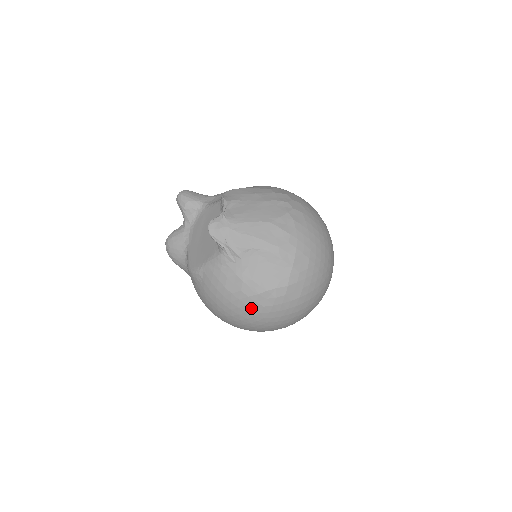
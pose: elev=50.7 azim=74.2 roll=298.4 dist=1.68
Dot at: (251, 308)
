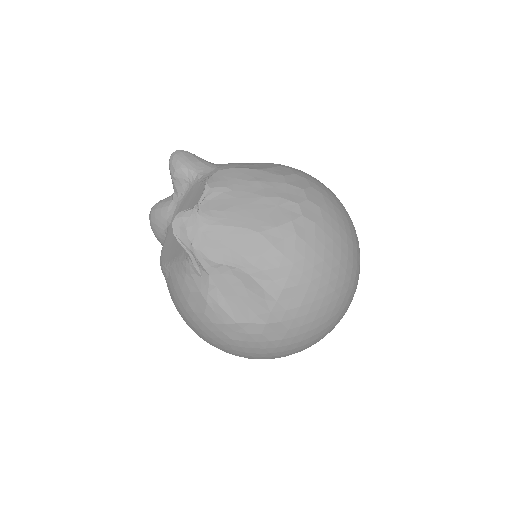
Dot at: (216, 336)
